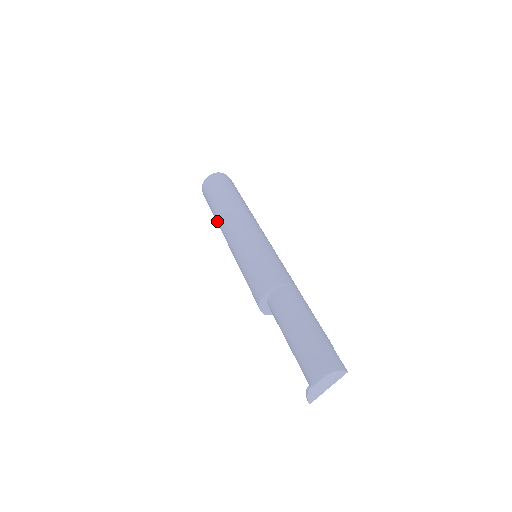
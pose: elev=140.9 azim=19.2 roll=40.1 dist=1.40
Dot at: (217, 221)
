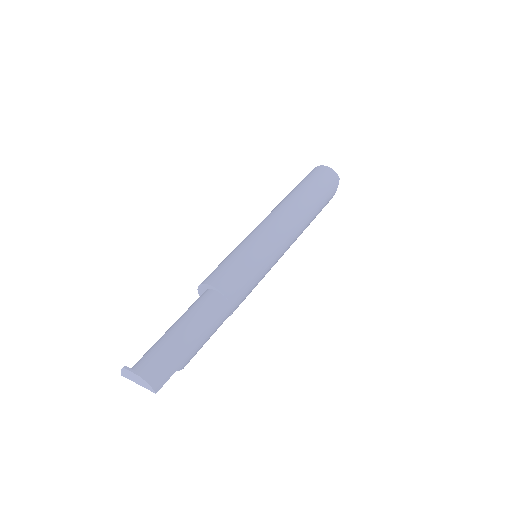
Dot at: (280, 202)
